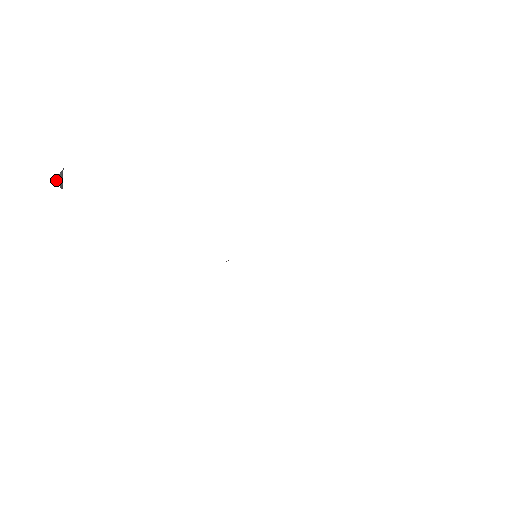
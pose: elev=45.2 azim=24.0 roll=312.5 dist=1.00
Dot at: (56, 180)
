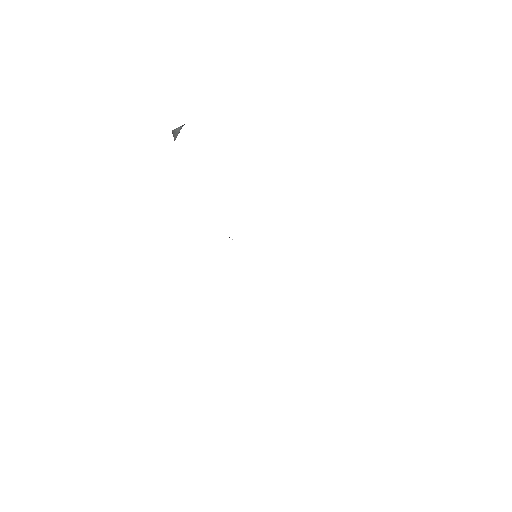
Dot at: (173, 131)
